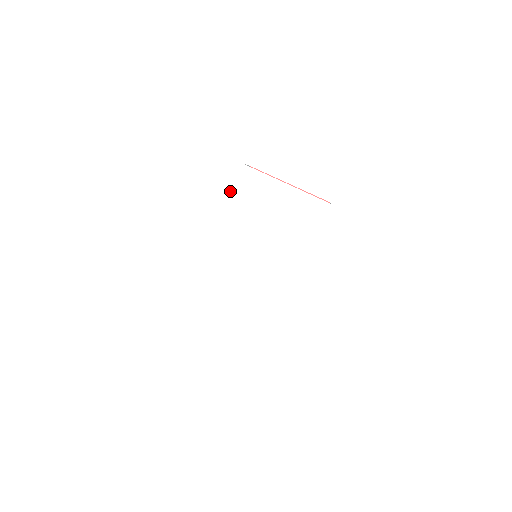
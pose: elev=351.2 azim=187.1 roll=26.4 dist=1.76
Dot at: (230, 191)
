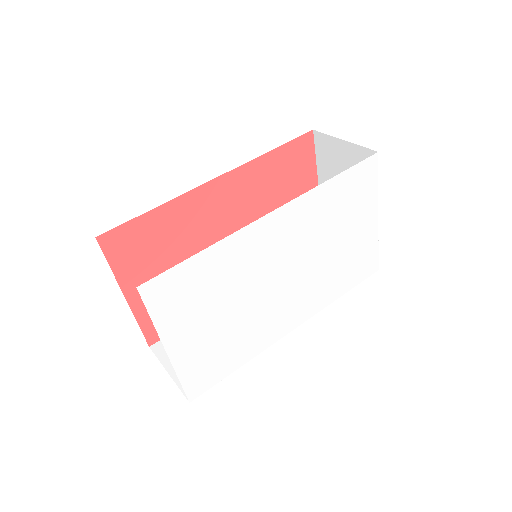
Dot at: (344, 172)
